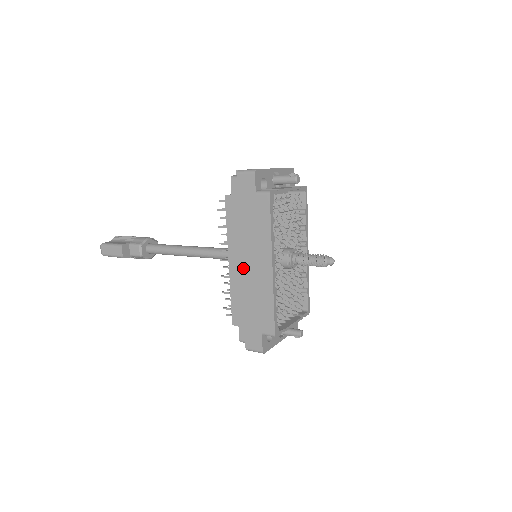
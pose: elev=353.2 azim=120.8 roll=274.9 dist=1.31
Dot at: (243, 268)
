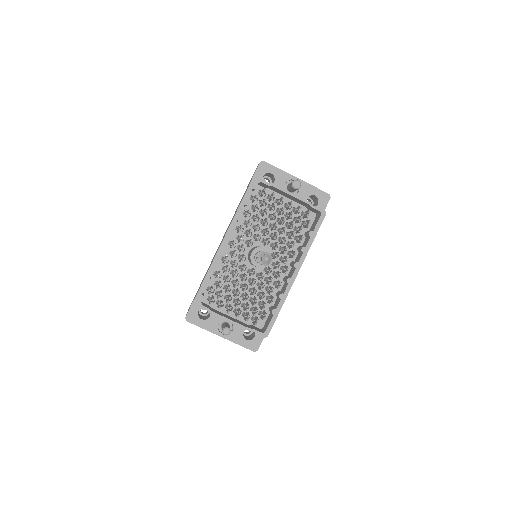
Dot at: occluded
